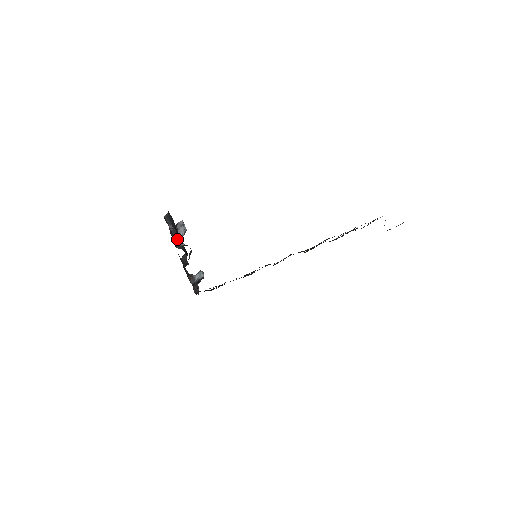
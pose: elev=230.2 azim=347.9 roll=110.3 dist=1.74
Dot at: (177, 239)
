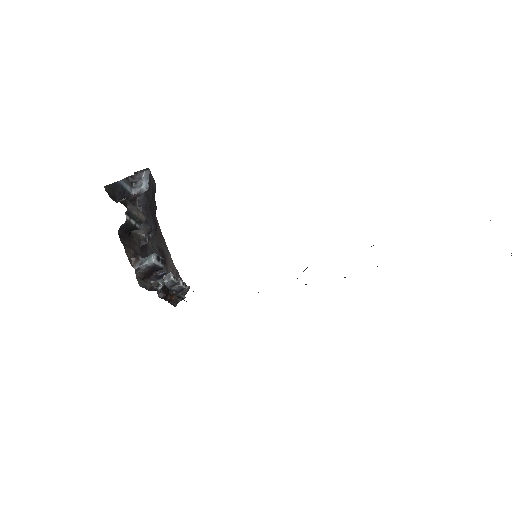
Dot at: (116, 189)
